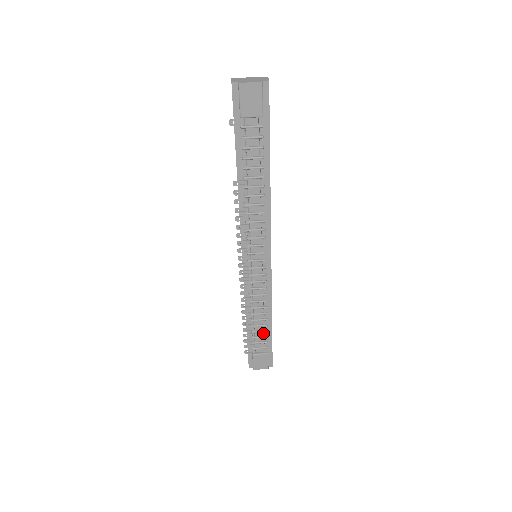
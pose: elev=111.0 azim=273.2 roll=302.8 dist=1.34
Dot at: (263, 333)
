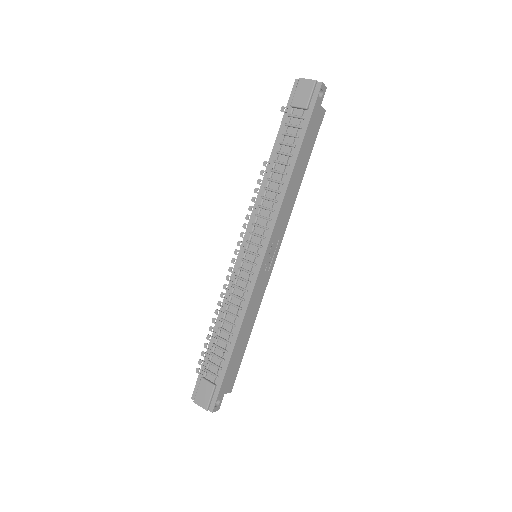
Dot at: (223, 353)
